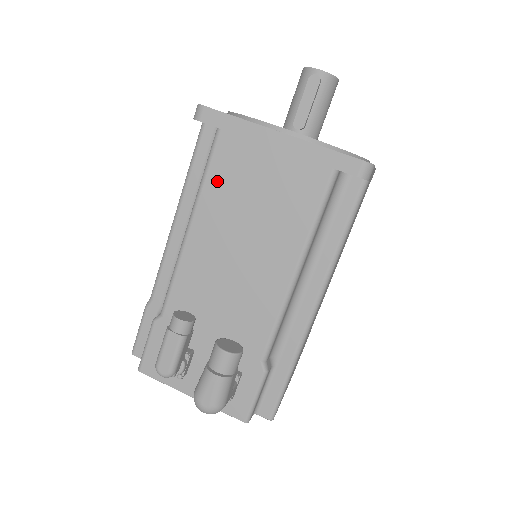
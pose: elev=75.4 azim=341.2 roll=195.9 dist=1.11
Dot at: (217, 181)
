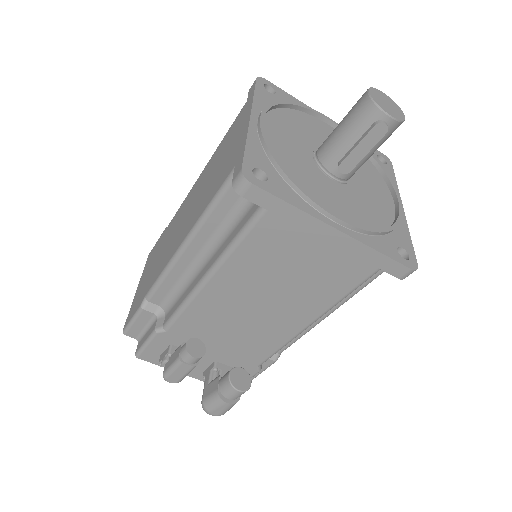
Dot at: (250, 252)
